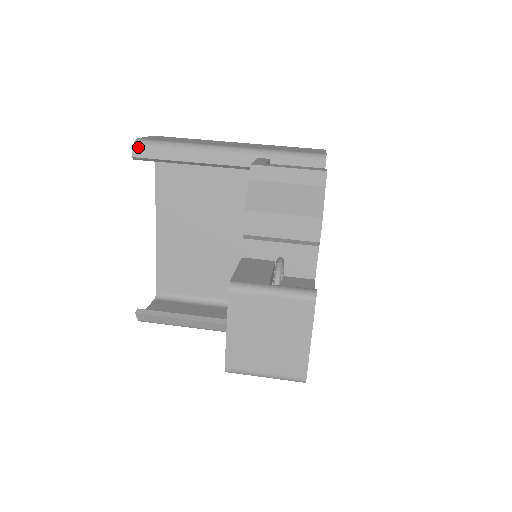
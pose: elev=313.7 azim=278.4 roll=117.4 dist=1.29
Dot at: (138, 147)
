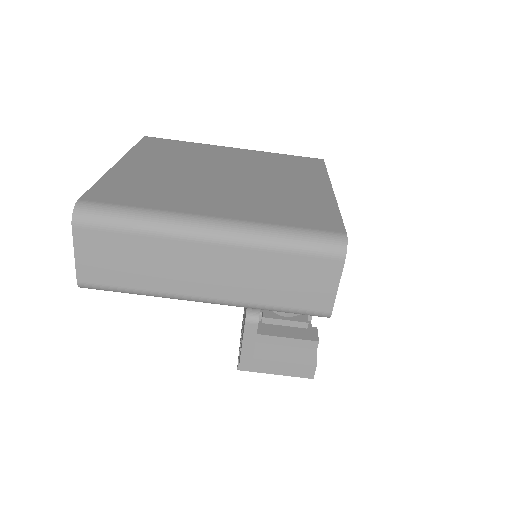
Dot at: (88, 288)
